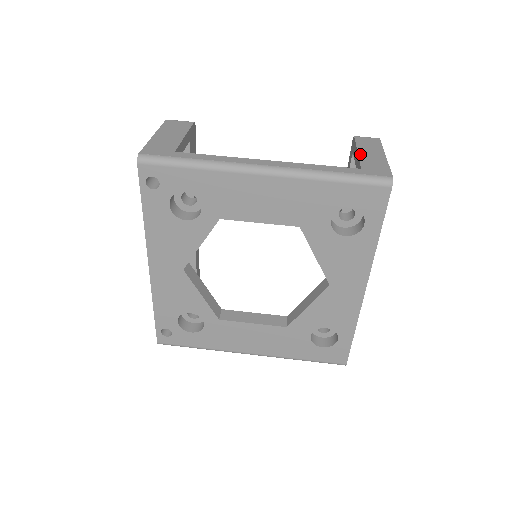
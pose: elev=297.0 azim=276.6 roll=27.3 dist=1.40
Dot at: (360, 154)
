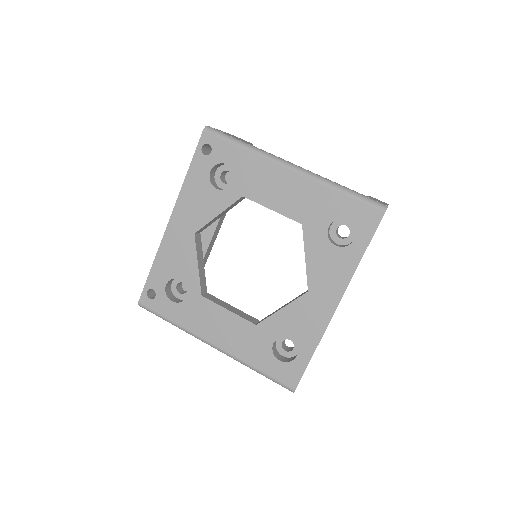
Dot at: occluded
